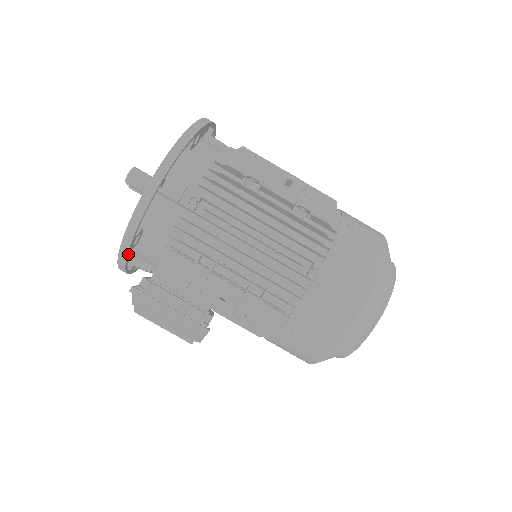
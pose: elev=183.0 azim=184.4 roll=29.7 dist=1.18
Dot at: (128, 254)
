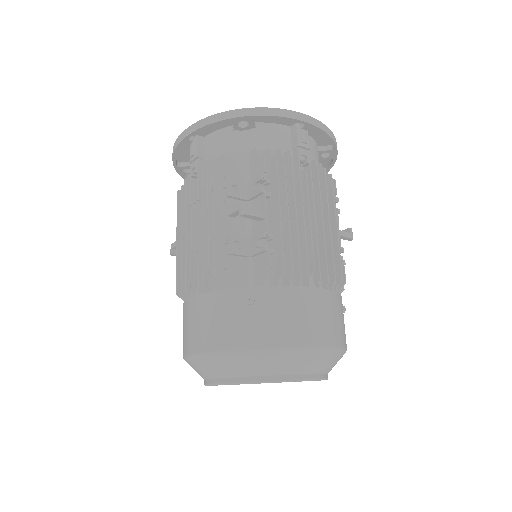
Dot at: (183, 176)
